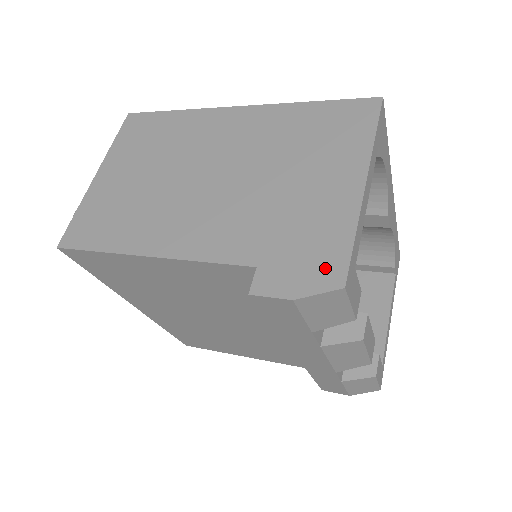
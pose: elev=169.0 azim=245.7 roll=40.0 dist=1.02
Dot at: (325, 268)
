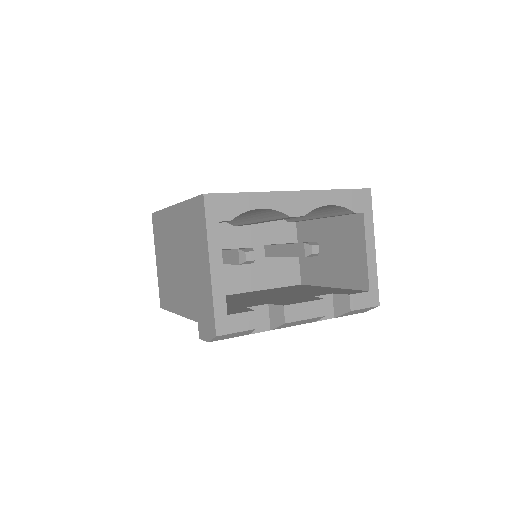
Dot at: (210, 324)
